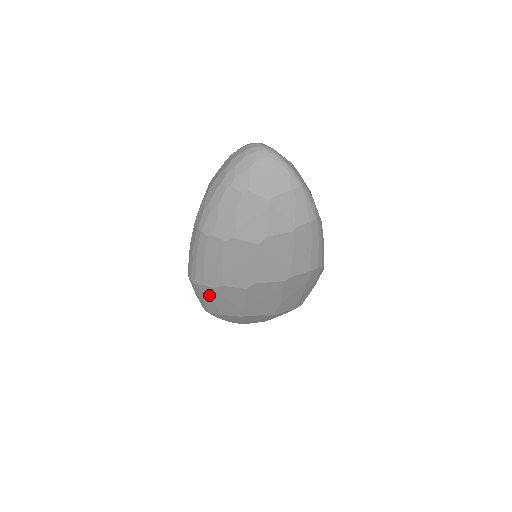
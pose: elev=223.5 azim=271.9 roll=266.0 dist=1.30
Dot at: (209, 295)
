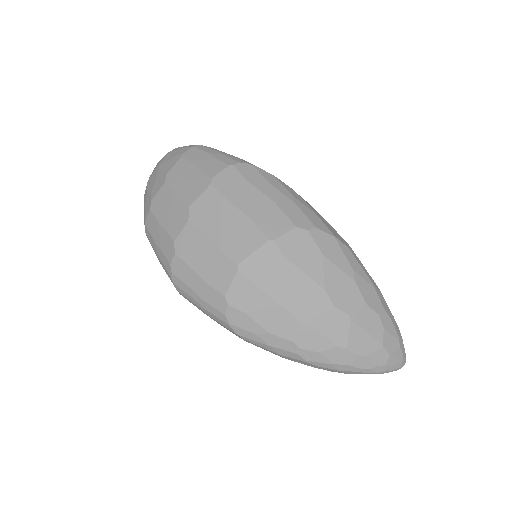
Dot at: (187, 274)
